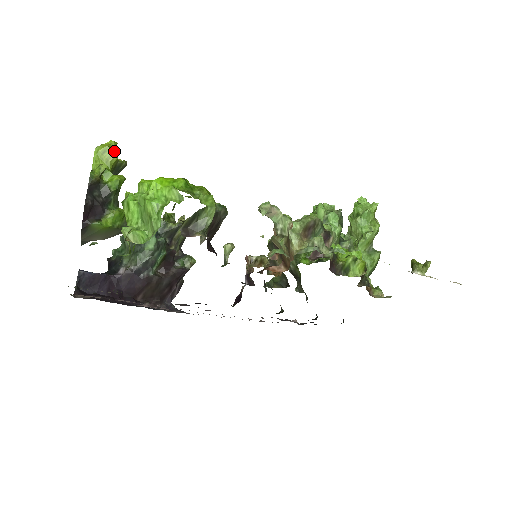
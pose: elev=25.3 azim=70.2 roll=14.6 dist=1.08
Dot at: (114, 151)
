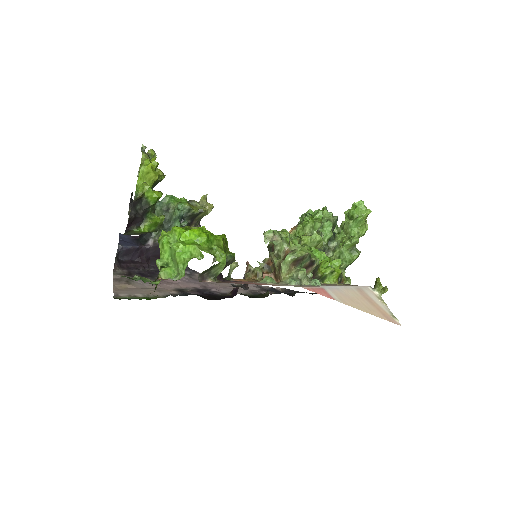
Dot at: occluded
